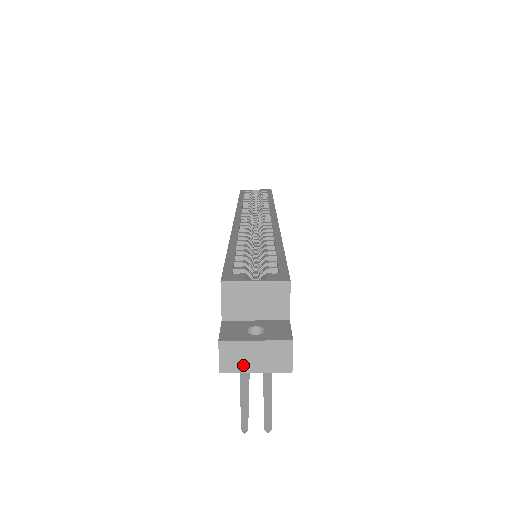
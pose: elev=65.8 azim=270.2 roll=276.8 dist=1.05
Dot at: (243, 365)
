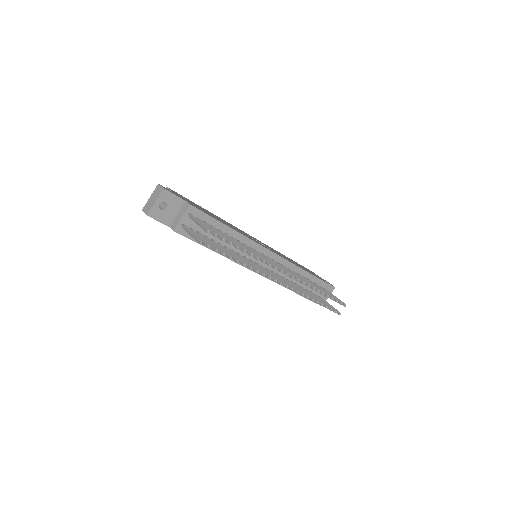
Dot at: (151, 205)
